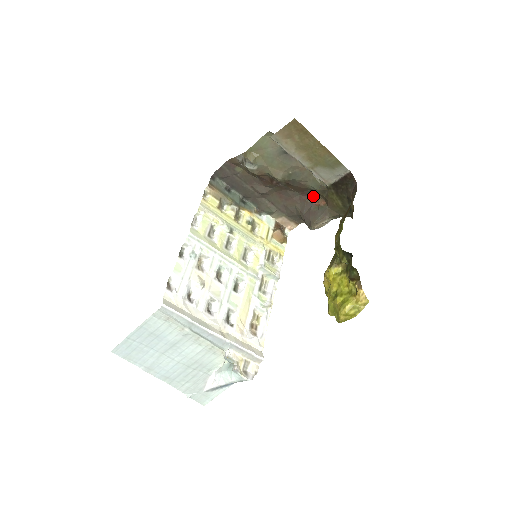
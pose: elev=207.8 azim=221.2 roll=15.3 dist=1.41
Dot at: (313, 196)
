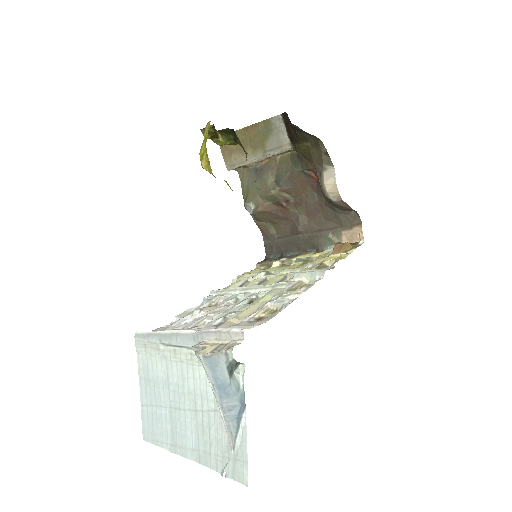
Dot at: (316, 177)
